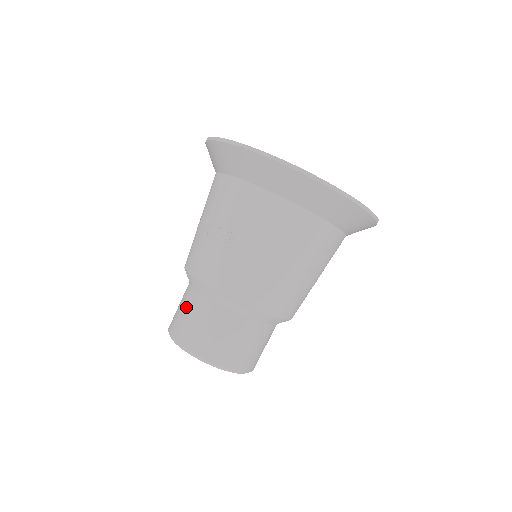
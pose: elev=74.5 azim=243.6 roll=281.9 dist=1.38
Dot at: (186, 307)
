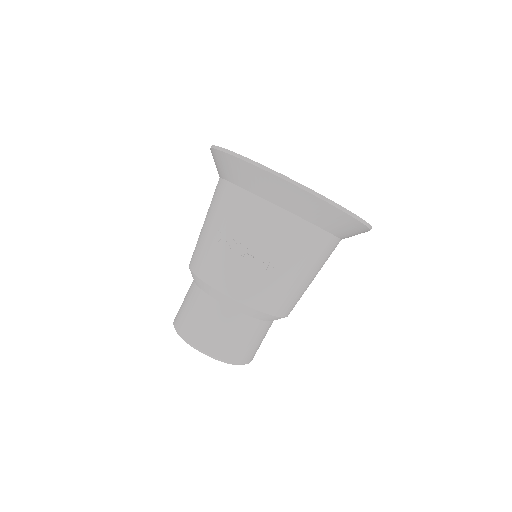
Dot at: (211, 320)
